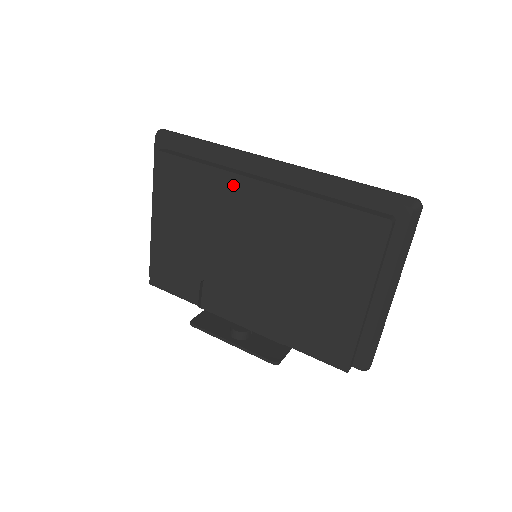
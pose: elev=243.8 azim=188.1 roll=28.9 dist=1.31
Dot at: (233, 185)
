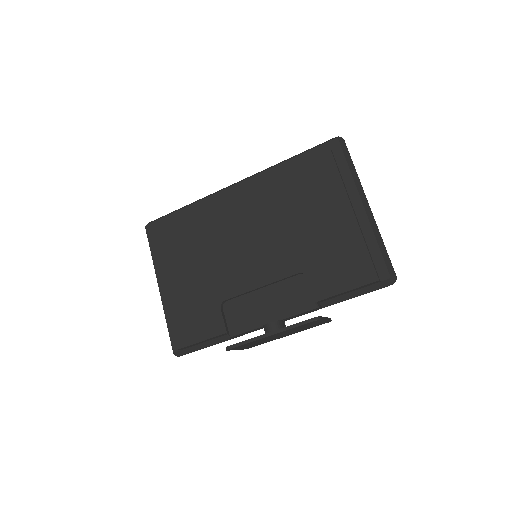
Dot at: (214, 207)
